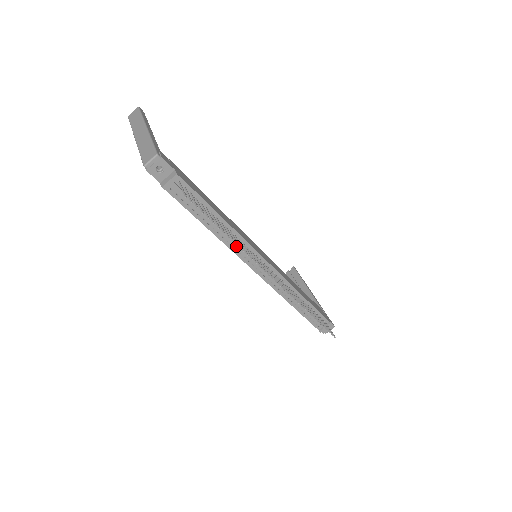
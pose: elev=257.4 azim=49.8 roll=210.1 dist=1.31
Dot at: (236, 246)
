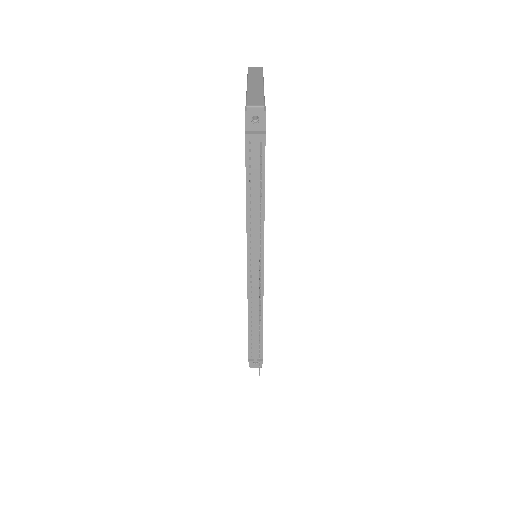
Dot at: (253, 233)
